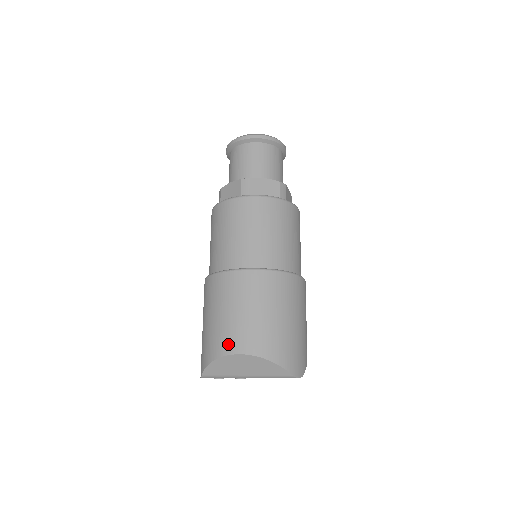
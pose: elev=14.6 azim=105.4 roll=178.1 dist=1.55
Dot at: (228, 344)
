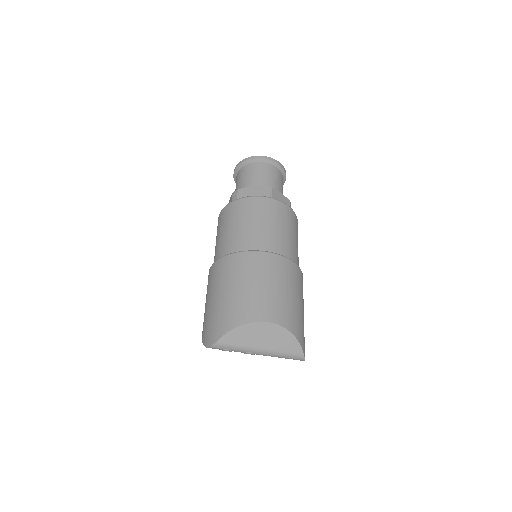
Dot at: (258, 312)
